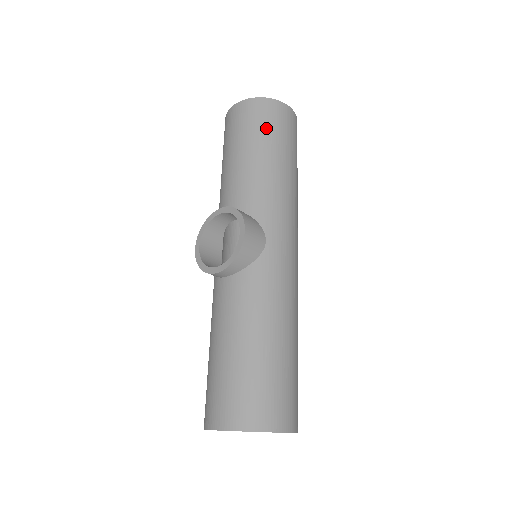
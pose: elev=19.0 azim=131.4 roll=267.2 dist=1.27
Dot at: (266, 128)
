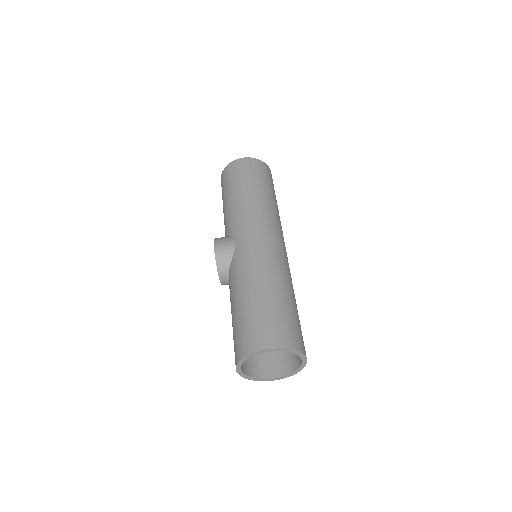
Dot at: (228, 182)
